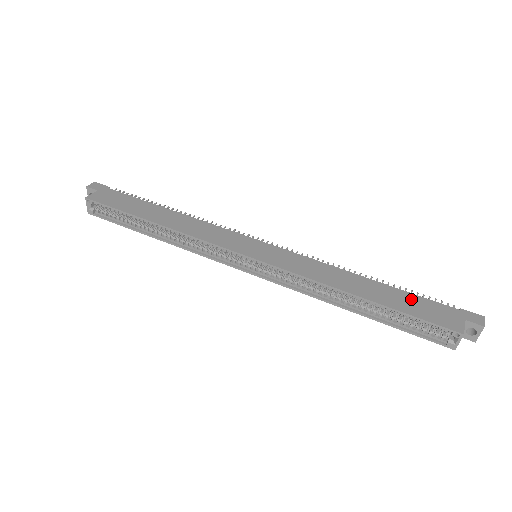
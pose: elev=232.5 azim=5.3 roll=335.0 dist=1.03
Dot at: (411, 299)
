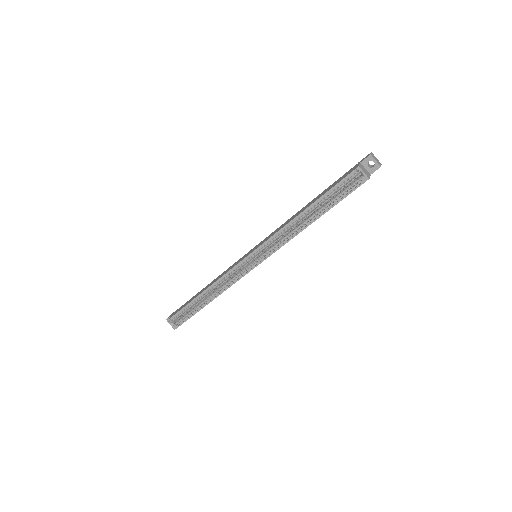
Dot at: (331, 186)
